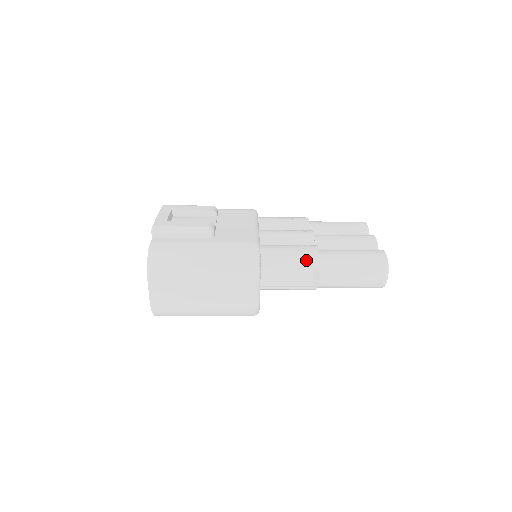
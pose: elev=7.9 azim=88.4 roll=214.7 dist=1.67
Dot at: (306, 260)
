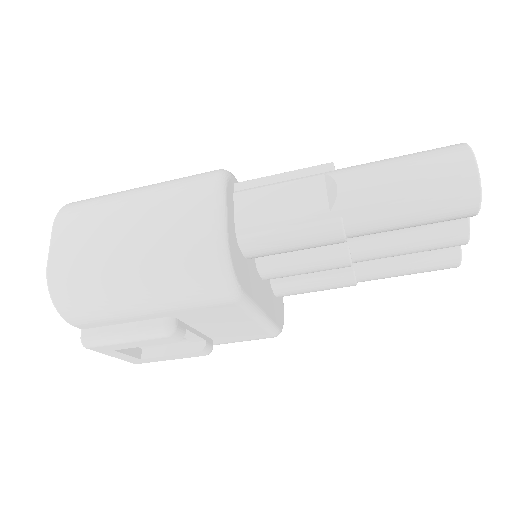
Dot at: (310, 173)
